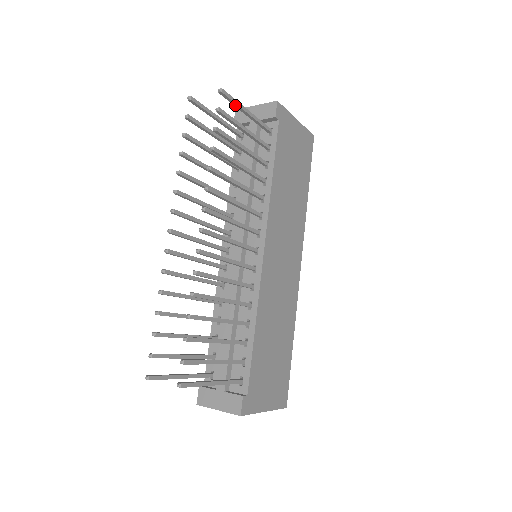
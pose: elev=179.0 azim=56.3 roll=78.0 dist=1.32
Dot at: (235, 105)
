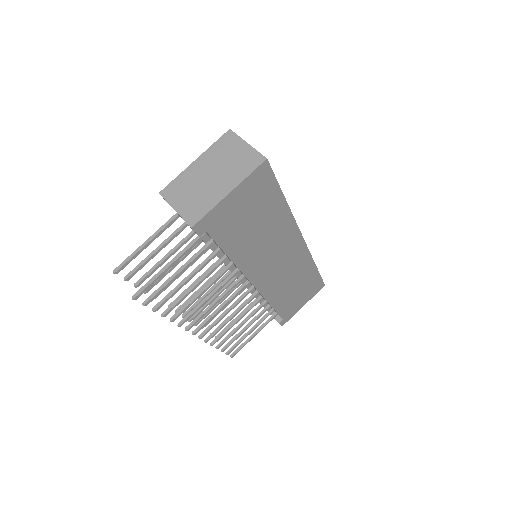
Dot at: (155, 279)
